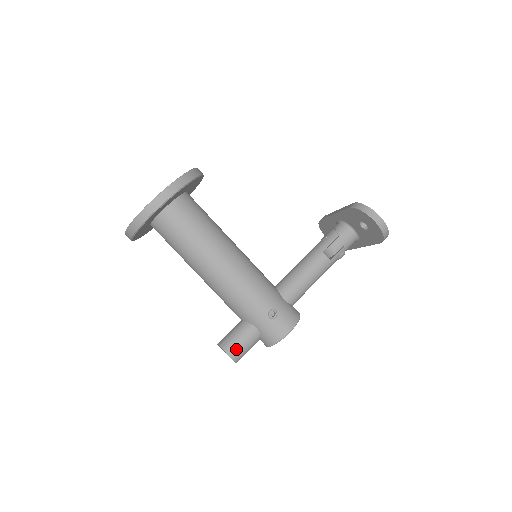
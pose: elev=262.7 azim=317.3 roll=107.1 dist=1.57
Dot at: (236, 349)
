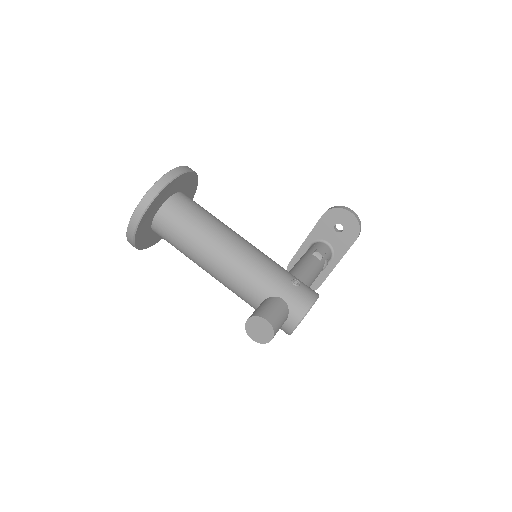
Dot at: (271, 315)
